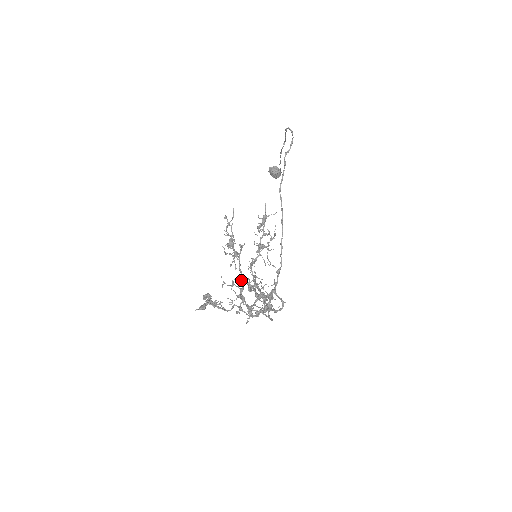
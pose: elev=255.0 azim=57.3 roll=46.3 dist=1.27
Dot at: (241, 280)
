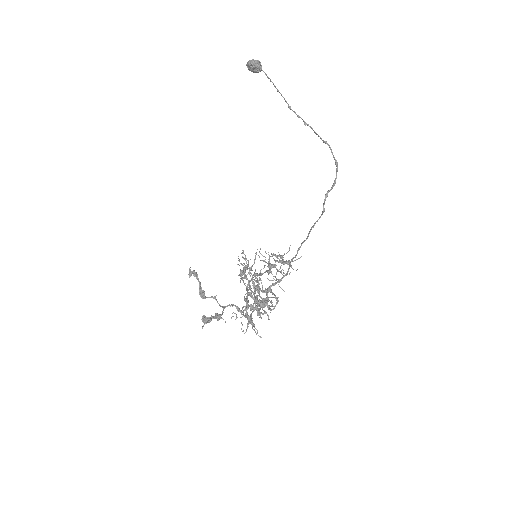
Dot at: (247, 298)
